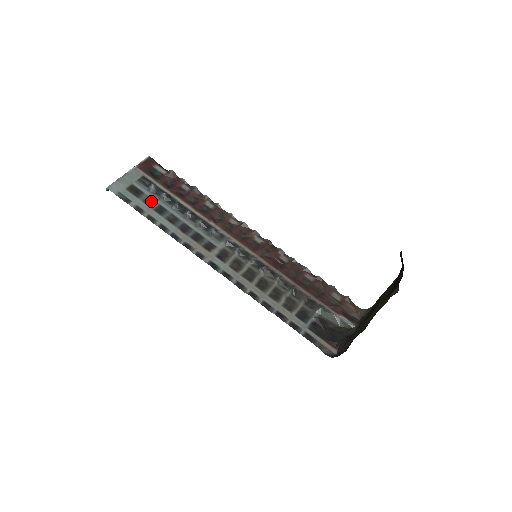
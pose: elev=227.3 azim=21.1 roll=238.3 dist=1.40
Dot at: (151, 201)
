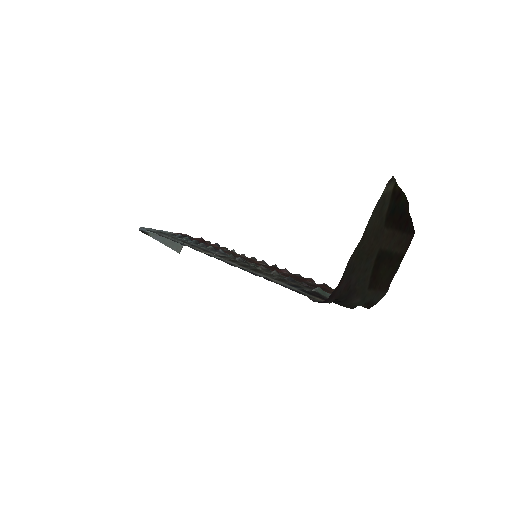
Dot at: (173, 237)
